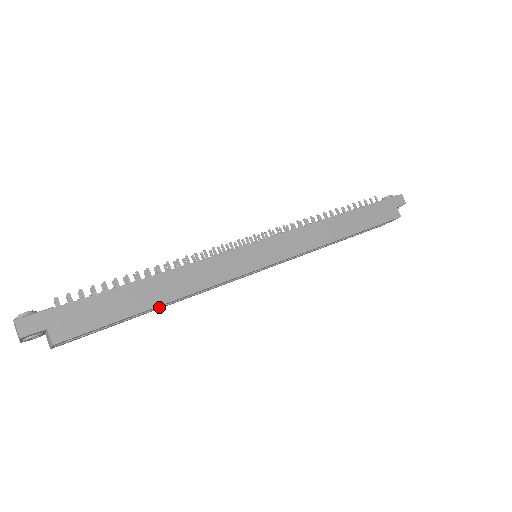
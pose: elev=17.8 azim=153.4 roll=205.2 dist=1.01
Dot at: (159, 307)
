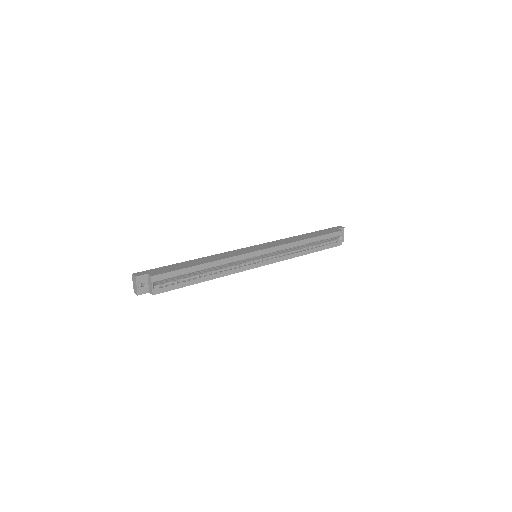
Dot at: (206, 276)
